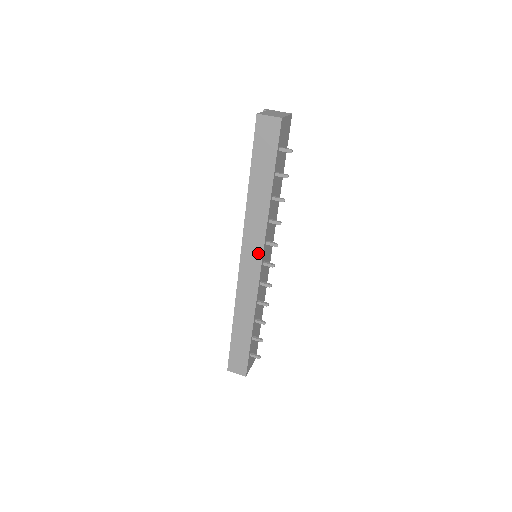
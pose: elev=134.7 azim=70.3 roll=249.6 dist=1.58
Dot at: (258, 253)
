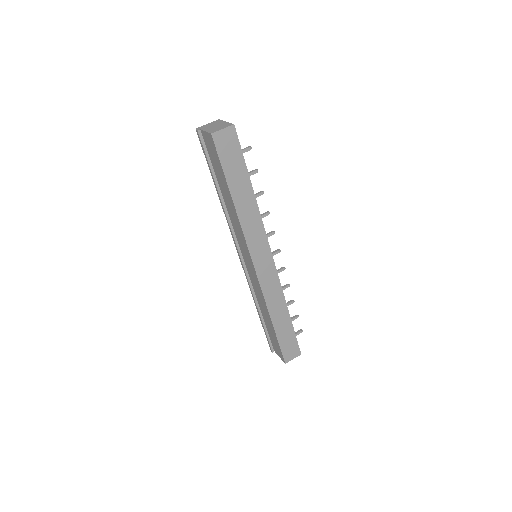
Dot at: (266, 250)
